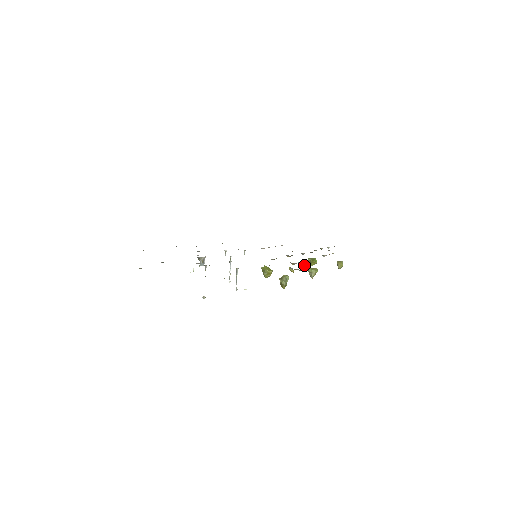
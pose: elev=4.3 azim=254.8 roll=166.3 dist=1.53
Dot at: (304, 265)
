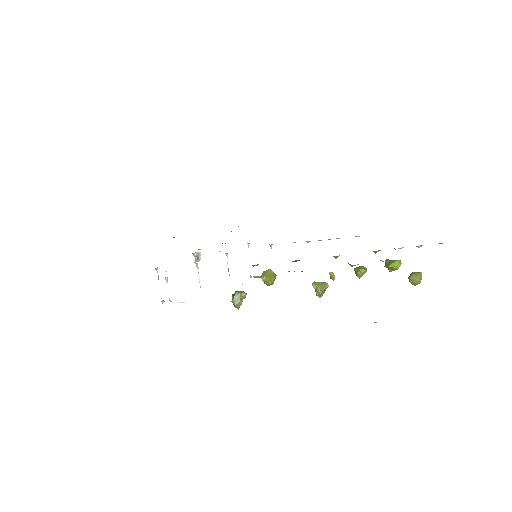
Dot at: (358, 271)
